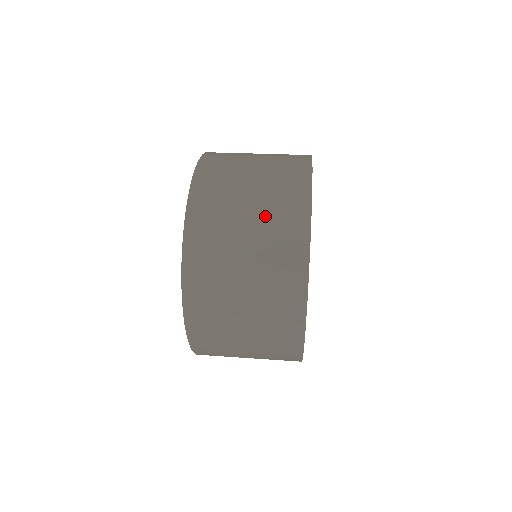
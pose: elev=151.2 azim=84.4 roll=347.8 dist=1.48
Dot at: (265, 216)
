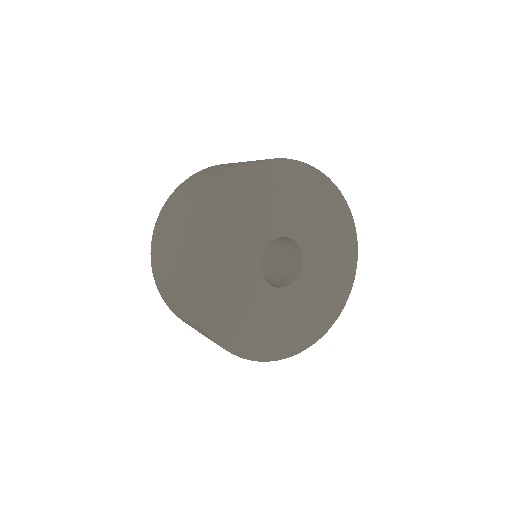
Dot at: (198, 191)
